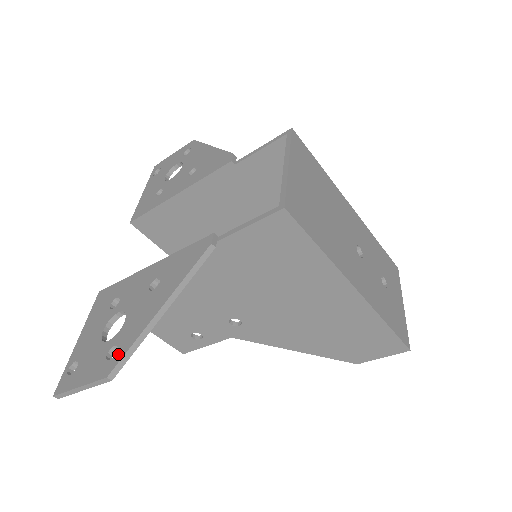
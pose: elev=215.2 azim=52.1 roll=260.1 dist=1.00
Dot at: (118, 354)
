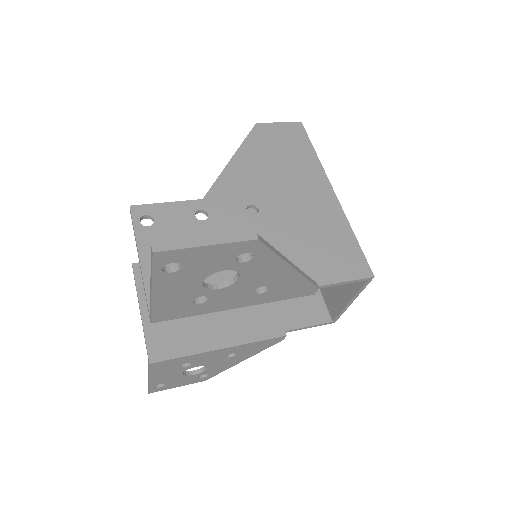
Dot at: (211, 376)
